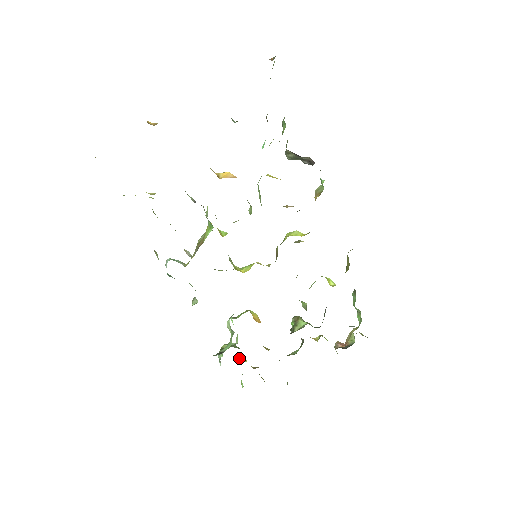
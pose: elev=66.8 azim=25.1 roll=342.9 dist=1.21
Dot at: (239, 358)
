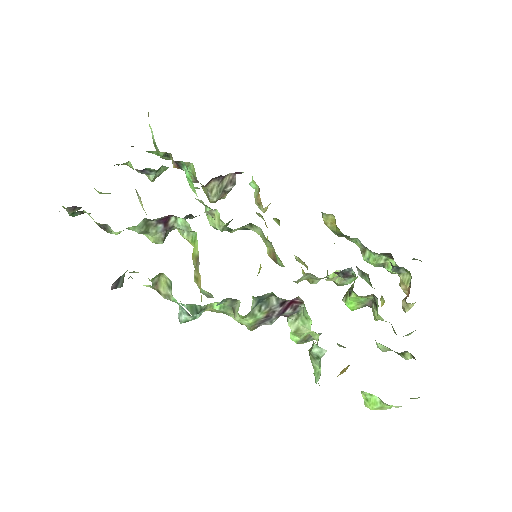
Dot at: (340, 374)
